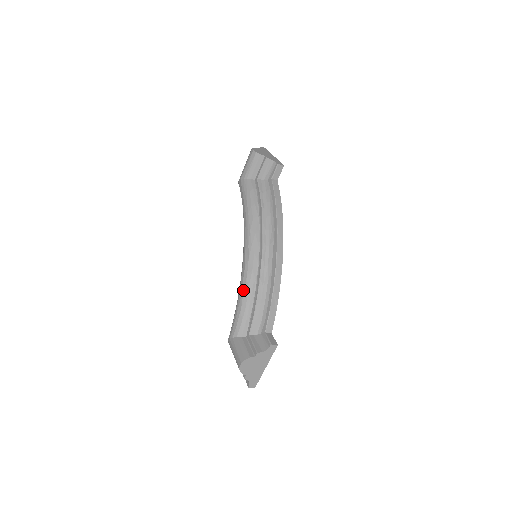
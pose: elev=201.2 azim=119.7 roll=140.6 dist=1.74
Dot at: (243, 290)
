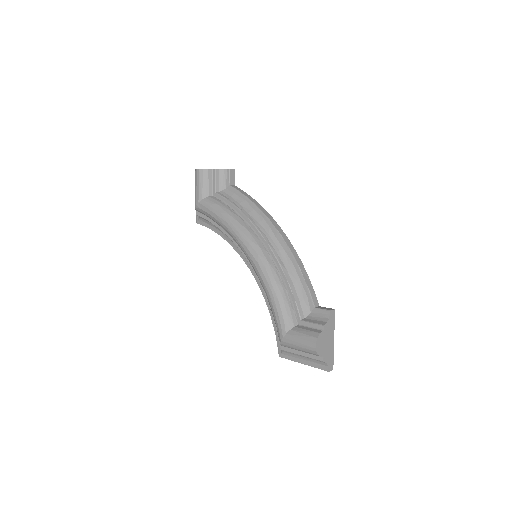
Dot at: (270, 283)
